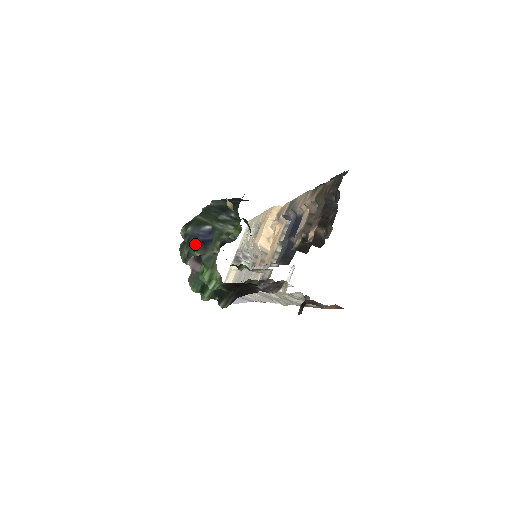
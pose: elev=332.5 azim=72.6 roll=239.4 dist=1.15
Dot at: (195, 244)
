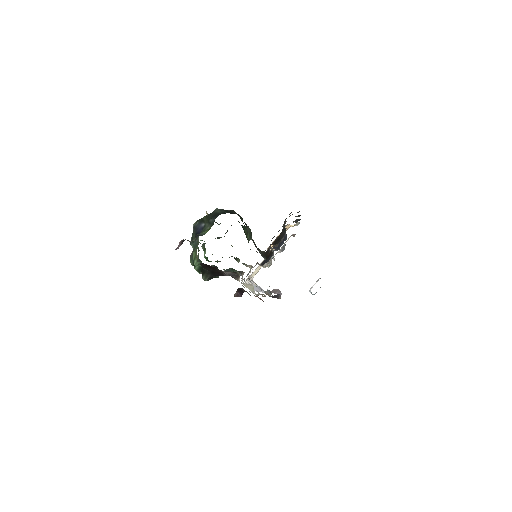
Dot at: (194, 233)
